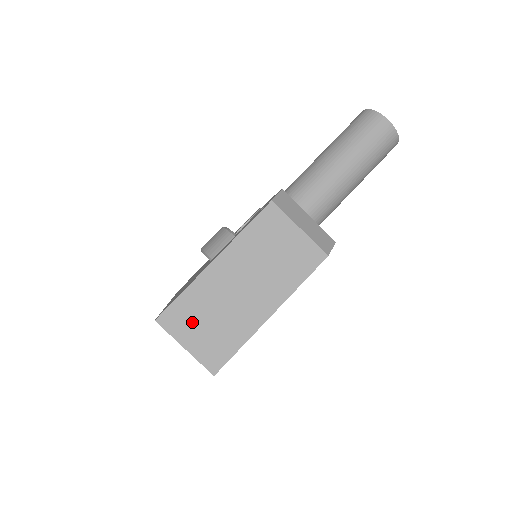
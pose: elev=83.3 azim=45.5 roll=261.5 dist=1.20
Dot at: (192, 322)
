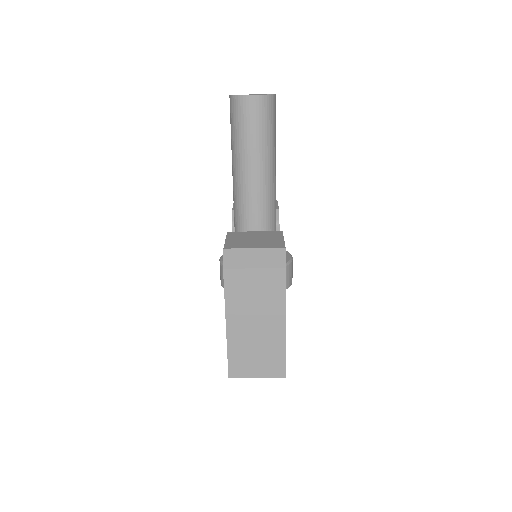
Dot at: (248, 364)
